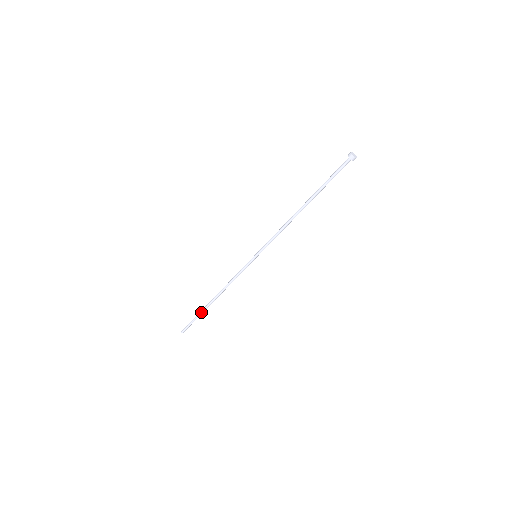
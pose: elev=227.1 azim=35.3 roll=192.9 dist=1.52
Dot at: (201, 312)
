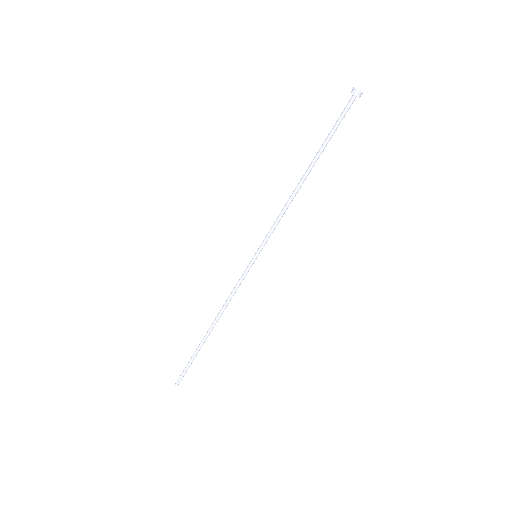
Dot at: (197, 351)
